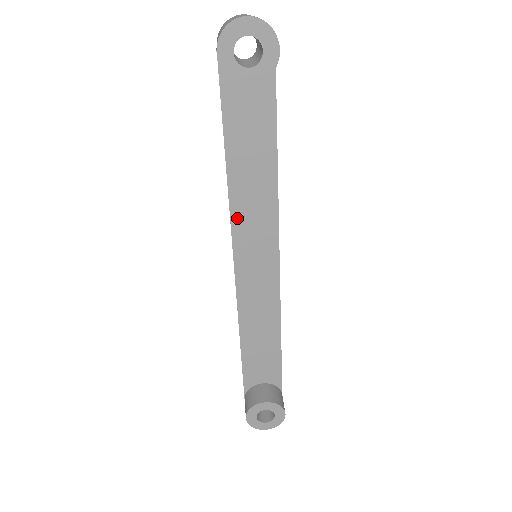
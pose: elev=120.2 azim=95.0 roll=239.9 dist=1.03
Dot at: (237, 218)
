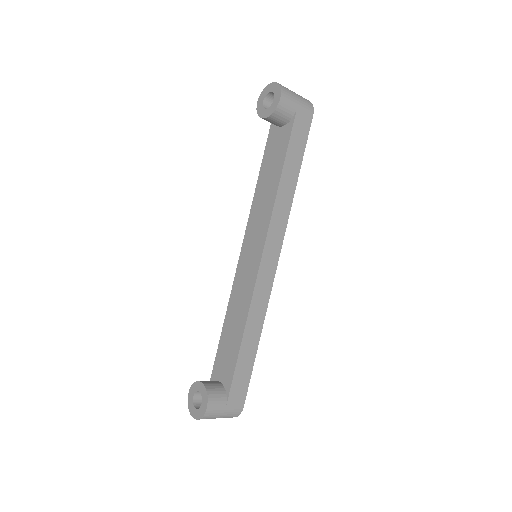
Dot at: (252, 218)
